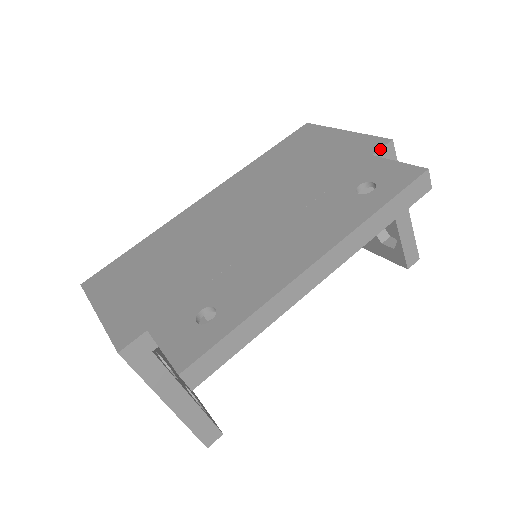
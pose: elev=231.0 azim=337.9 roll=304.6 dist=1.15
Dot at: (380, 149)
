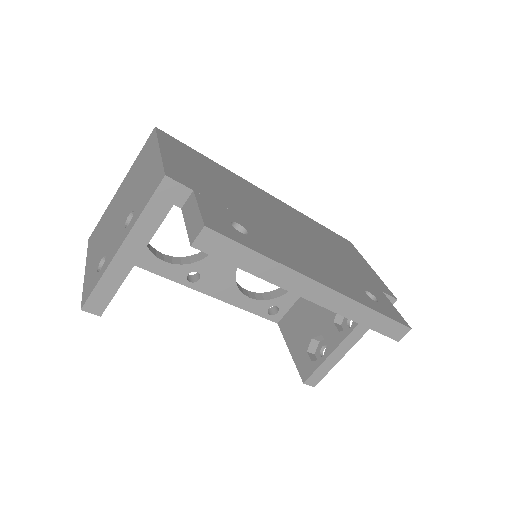
Dot at: (388, 294)
